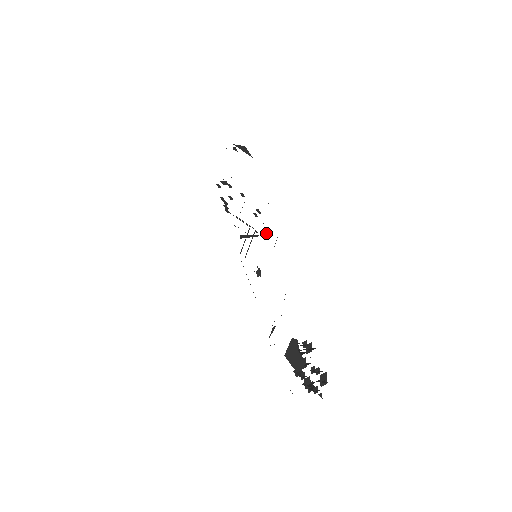
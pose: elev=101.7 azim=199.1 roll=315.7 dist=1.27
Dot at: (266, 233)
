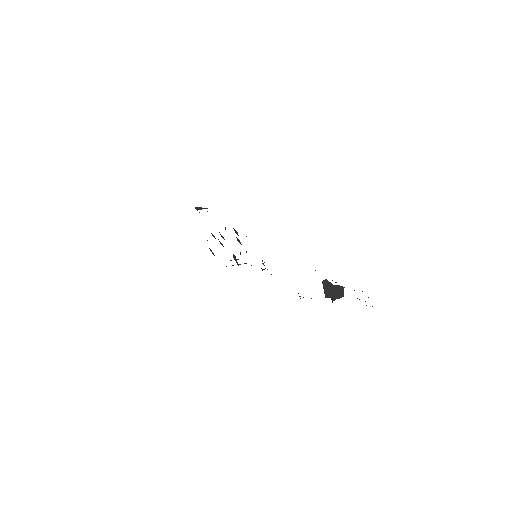
Dot at: occluded
